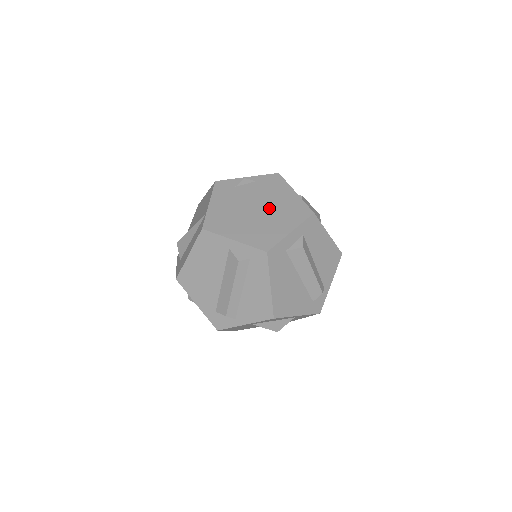
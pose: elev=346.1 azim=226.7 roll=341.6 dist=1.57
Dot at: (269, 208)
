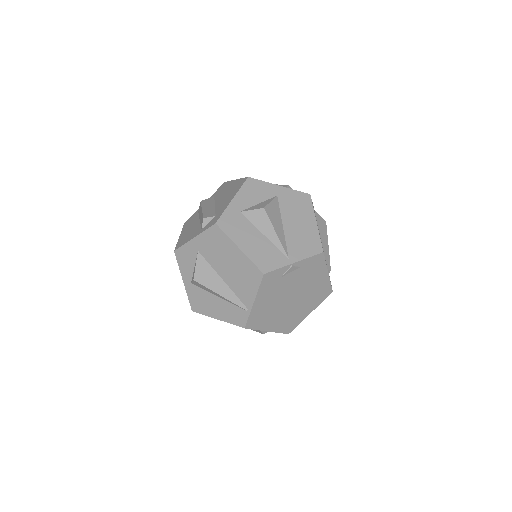
Dot at: (302, 295)
